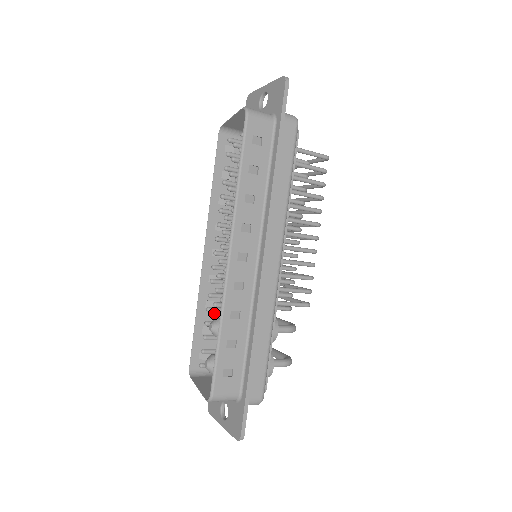
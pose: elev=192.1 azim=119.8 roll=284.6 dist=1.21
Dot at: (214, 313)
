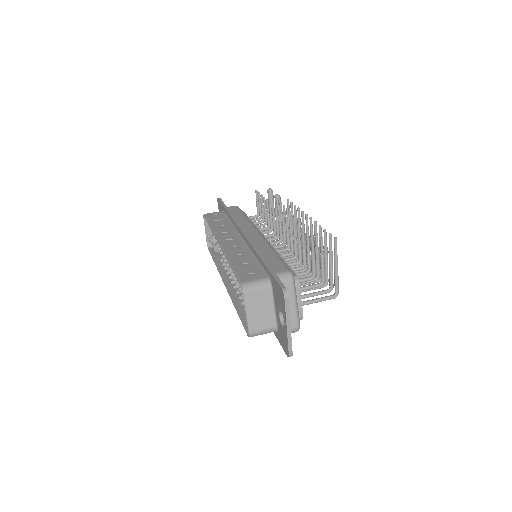
Dot at: (224, 225)
